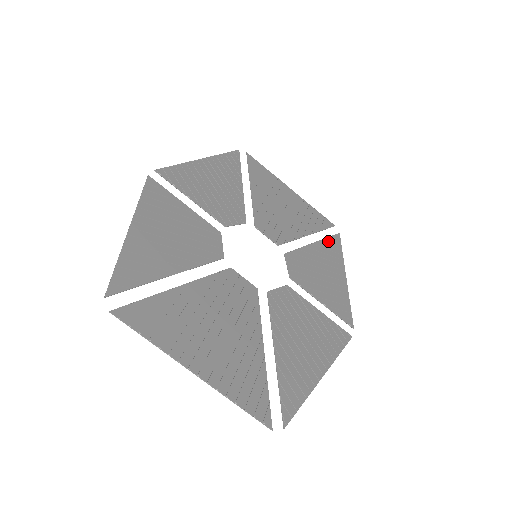
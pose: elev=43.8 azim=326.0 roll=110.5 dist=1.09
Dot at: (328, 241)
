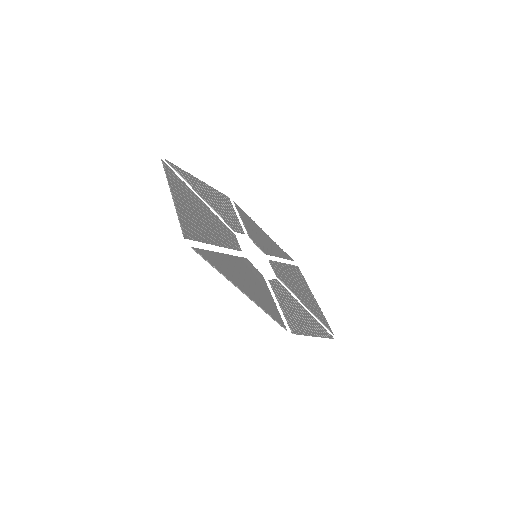
Dot at: (319, 324)
